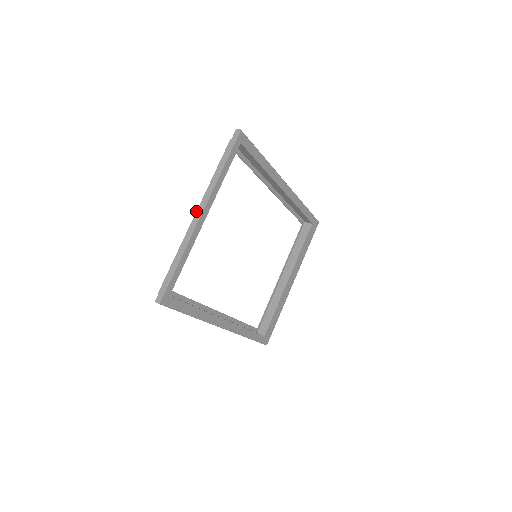
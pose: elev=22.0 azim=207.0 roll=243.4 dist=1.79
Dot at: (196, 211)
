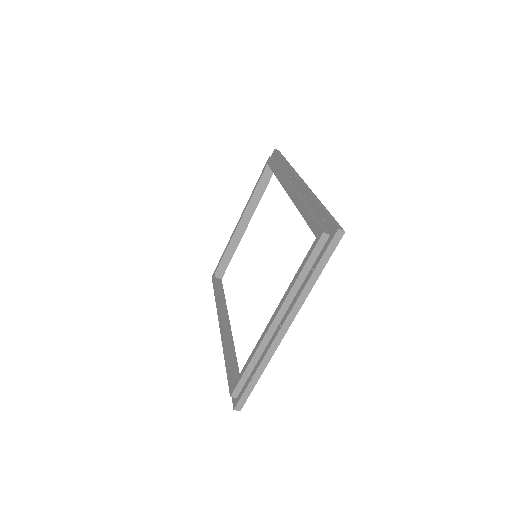
Dot at: (274, 319)
